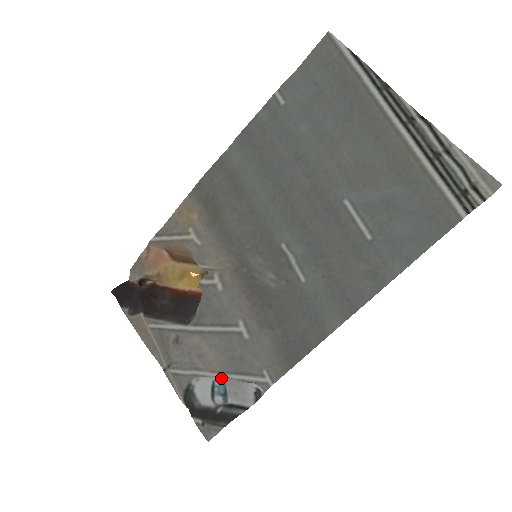
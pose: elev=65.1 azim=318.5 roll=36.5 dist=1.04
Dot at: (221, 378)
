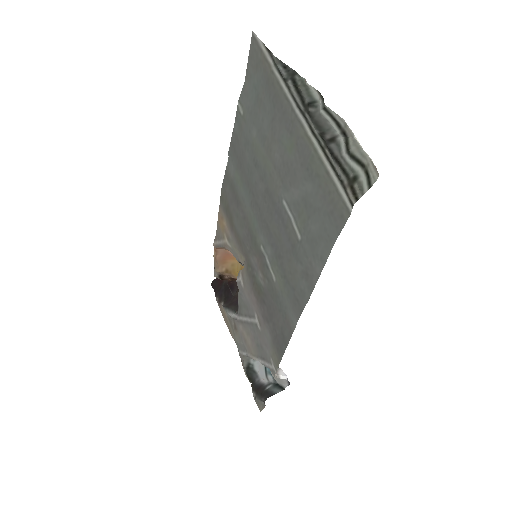
Dot at: occluded
